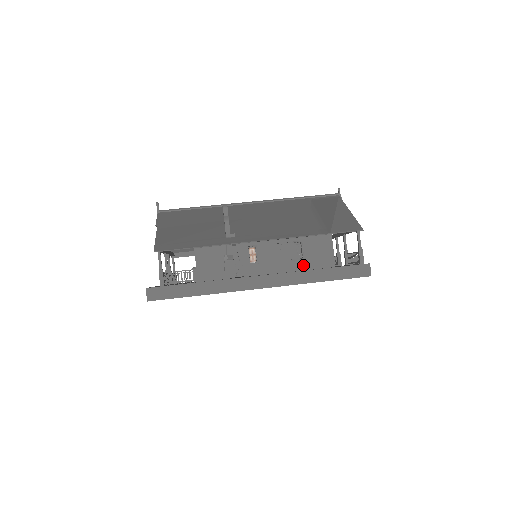
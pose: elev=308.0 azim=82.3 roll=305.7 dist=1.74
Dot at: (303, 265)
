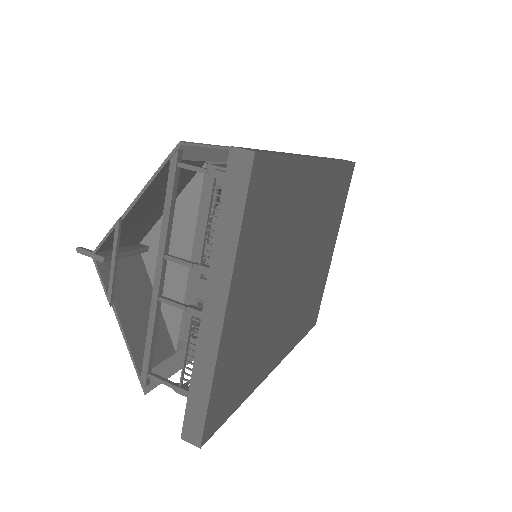
Dot at: occluded
